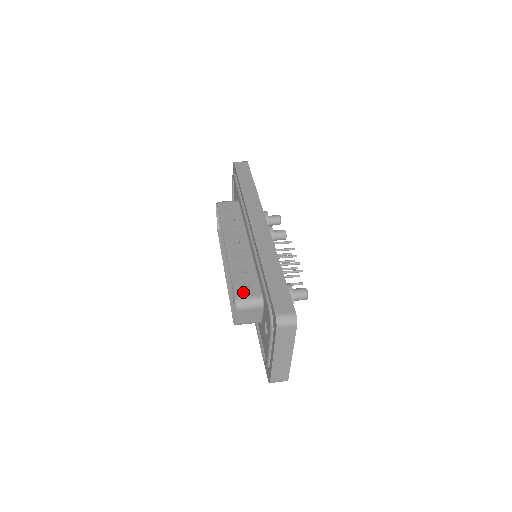
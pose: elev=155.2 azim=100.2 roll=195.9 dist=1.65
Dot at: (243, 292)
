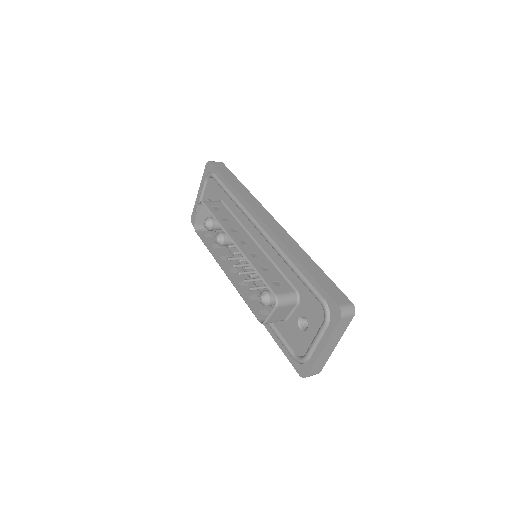
Dot at: (279, 289)
